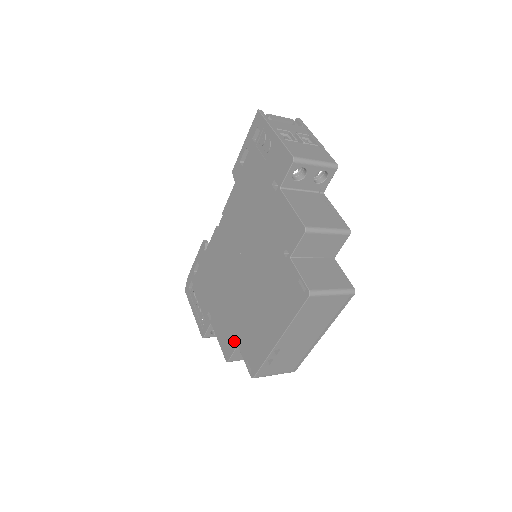
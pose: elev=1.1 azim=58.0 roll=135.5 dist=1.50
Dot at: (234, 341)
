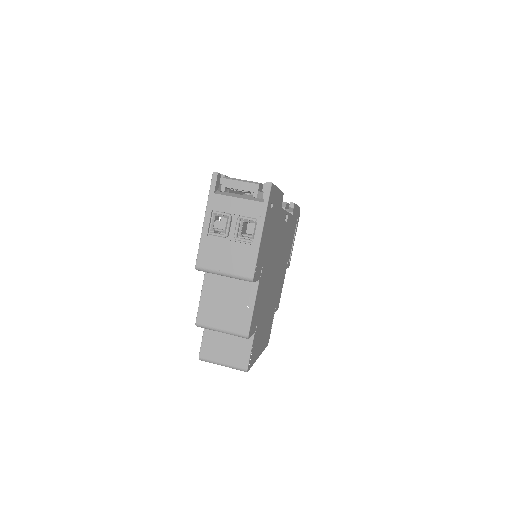
Dot at: occluded
